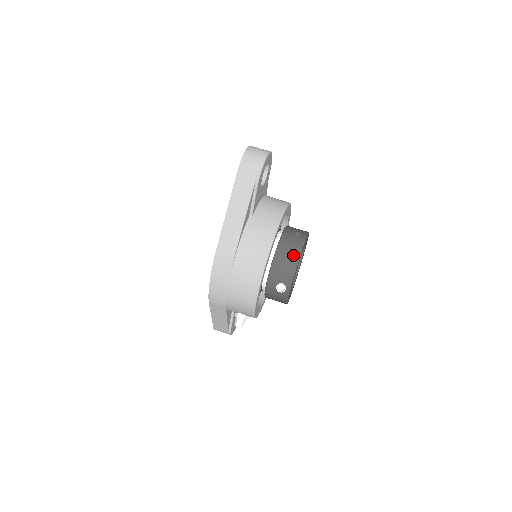
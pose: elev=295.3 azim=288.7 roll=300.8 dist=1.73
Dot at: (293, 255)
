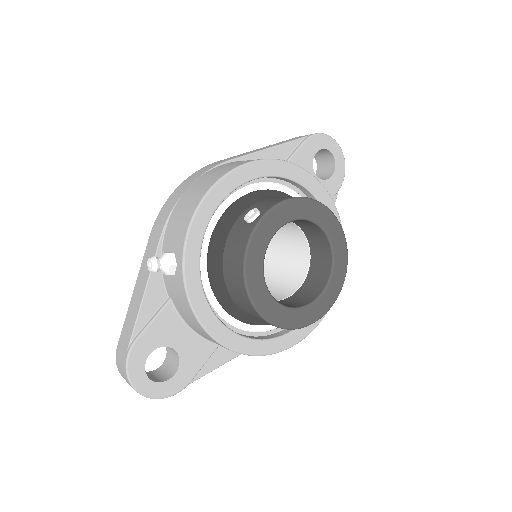
Dot at: occluded
